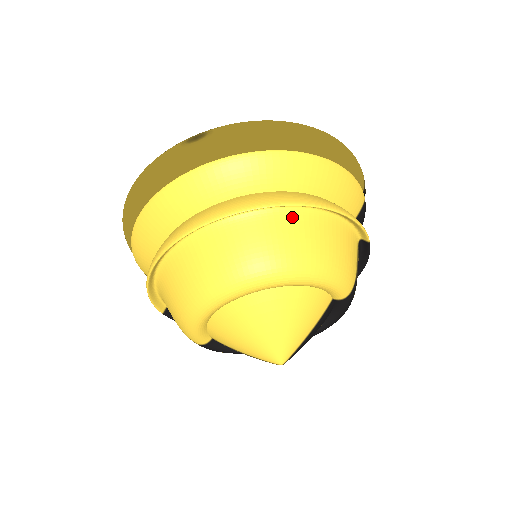
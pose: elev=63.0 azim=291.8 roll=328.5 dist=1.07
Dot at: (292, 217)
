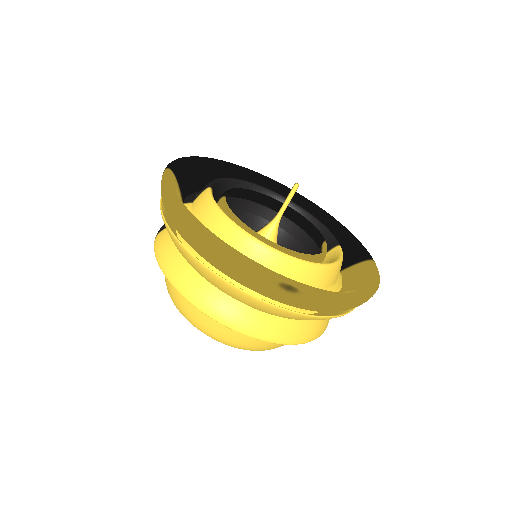
Dot at: occluded
